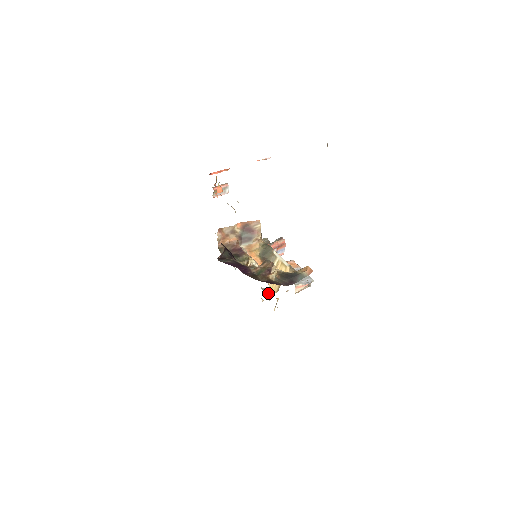
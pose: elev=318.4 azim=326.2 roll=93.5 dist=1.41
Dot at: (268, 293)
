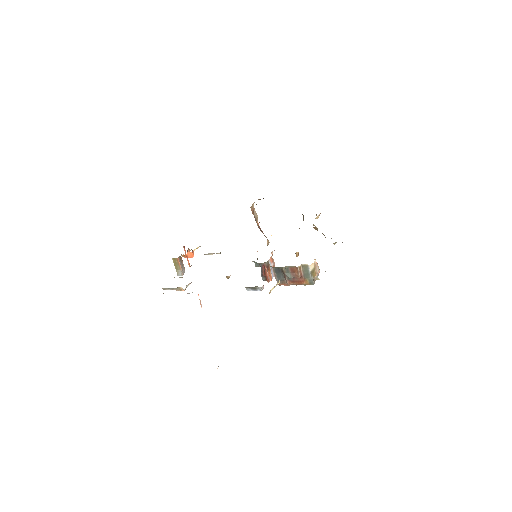
Dot at: occluded
